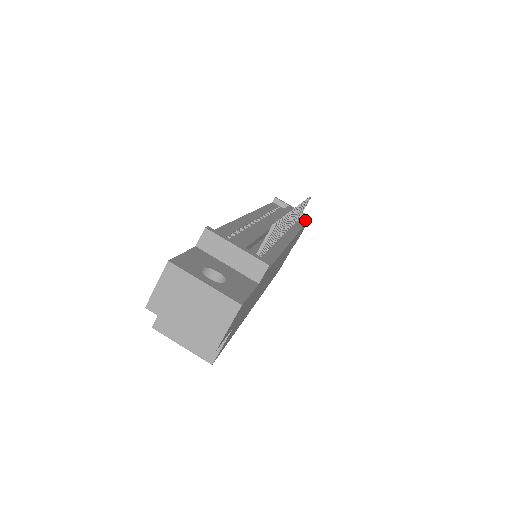
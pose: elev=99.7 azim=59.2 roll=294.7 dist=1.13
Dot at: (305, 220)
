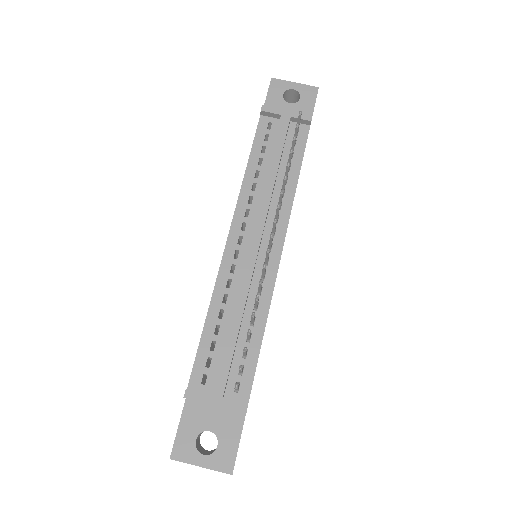
Dot at: (307, 124)
